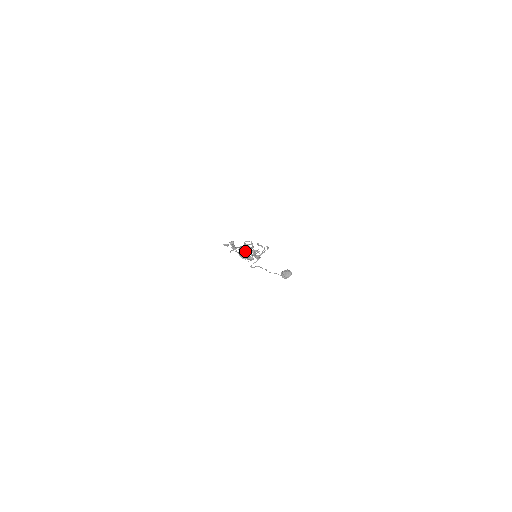
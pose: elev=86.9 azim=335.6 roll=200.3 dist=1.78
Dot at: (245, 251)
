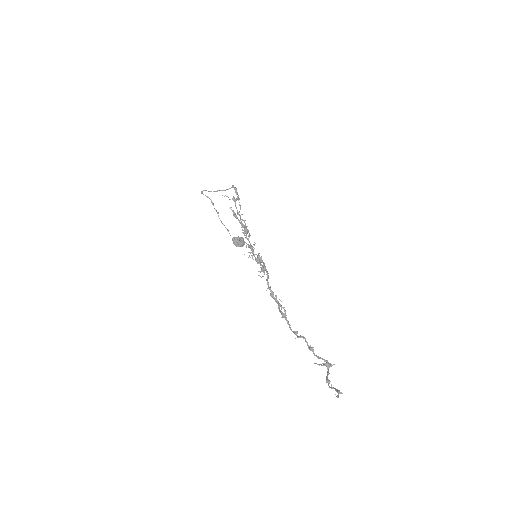
Dot at: (311, 348)
